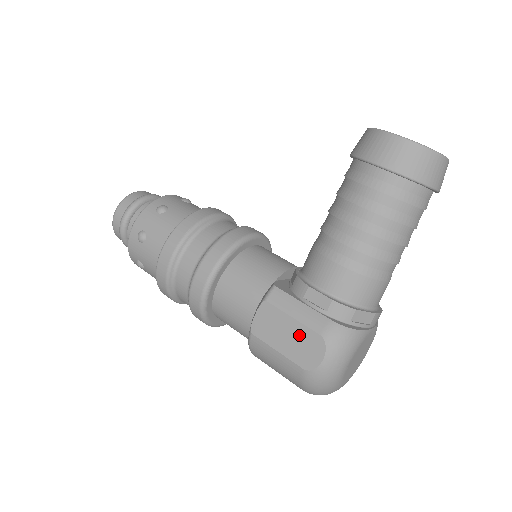
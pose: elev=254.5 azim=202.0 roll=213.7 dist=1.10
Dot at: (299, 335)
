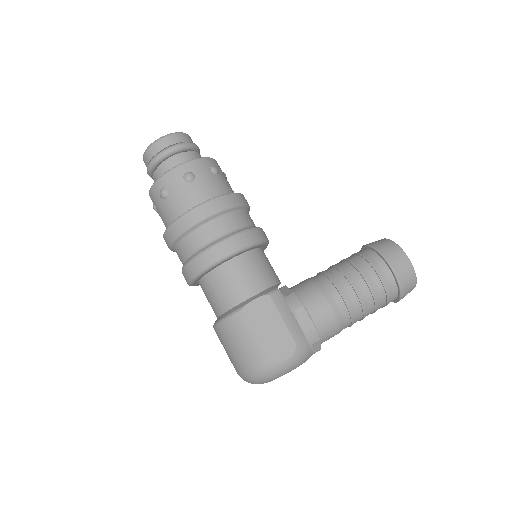
Dot at: (280, 333)
